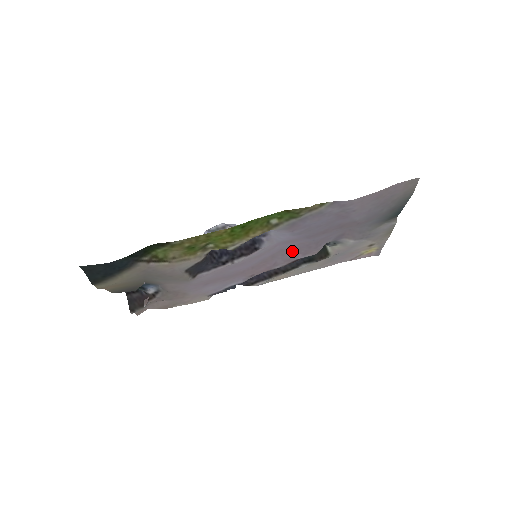
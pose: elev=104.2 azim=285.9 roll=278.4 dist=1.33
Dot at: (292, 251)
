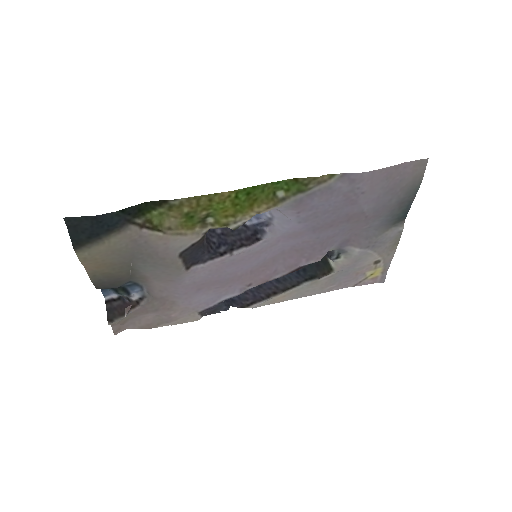
Dot at: (295, 253)
